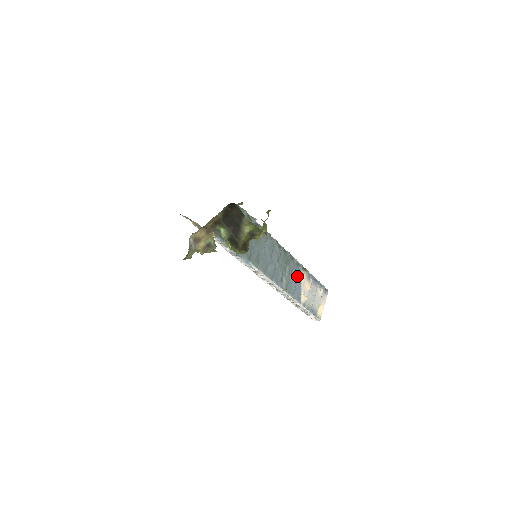
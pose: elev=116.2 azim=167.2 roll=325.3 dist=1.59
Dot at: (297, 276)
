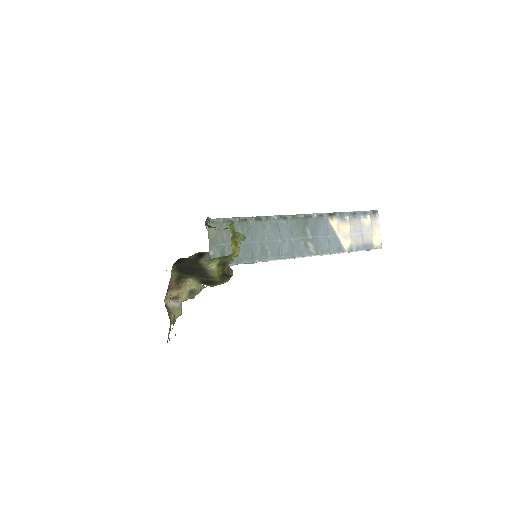
Dot at: (325, 229)
